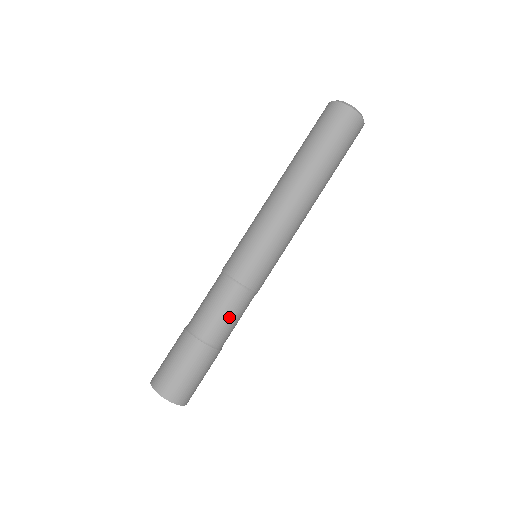
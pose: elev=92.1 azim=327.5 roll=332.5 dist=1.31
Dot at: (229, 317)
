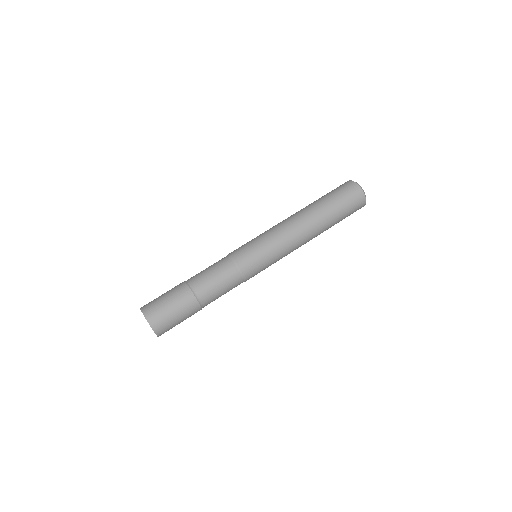
Dot at: (219, 284)
